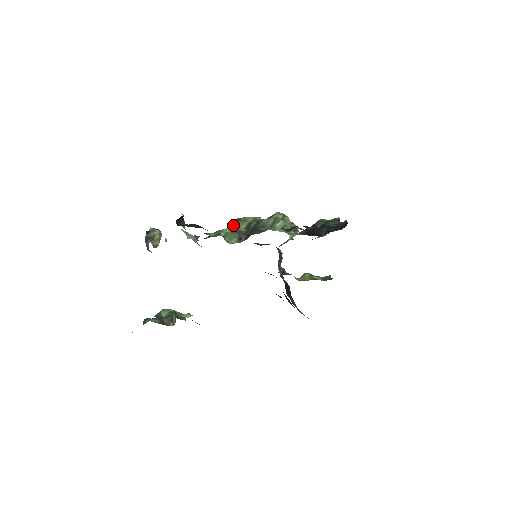
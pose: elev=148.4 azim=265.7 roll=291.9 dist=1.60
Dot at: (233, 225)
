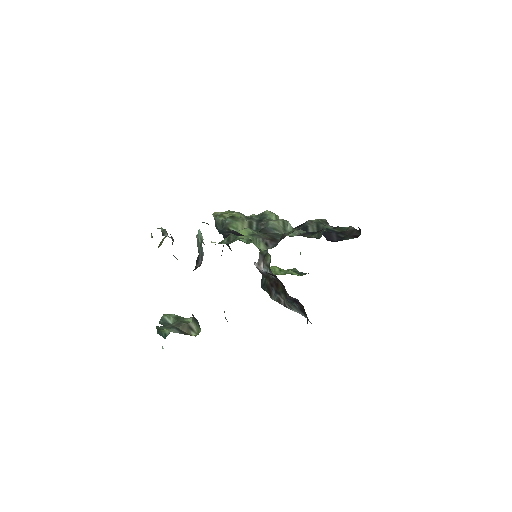
Dot at: (235, 224)
